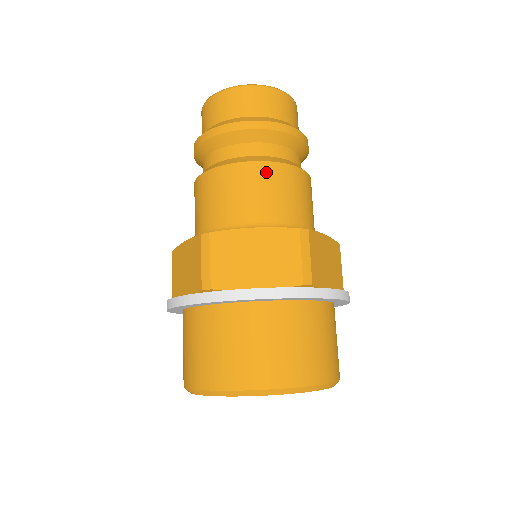
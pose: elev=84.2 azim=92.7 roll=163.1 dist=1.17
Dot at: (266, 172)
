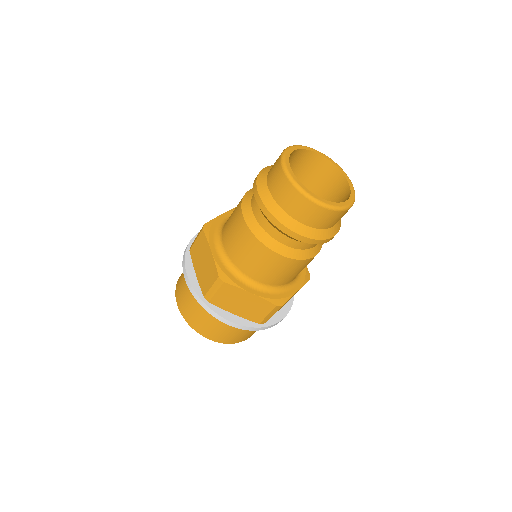
Dot at: (284, 263)
